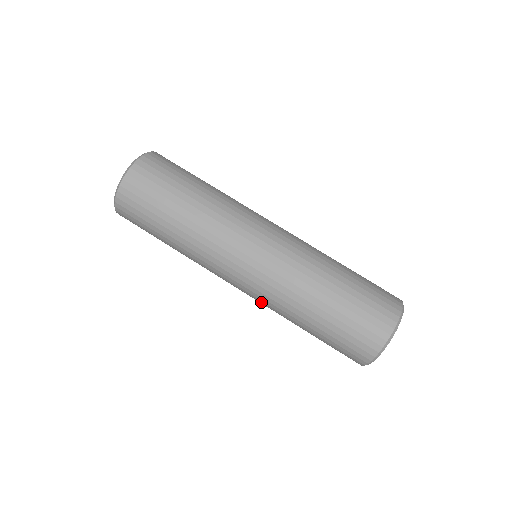
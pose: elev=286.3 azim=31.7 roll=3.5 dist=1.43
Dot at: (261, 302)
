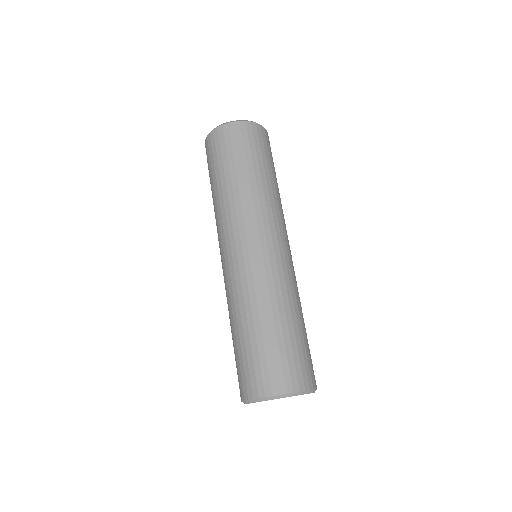
Dot at: occluded
